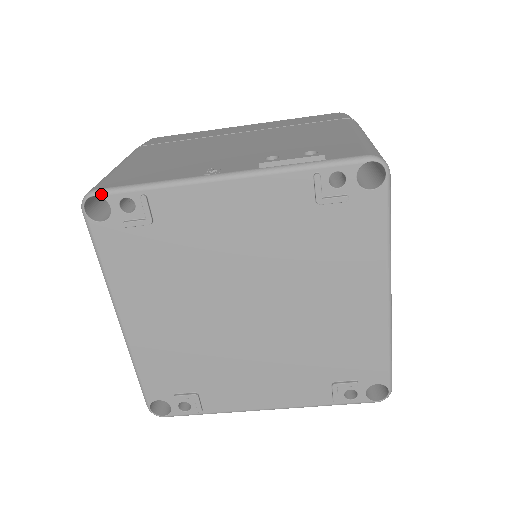
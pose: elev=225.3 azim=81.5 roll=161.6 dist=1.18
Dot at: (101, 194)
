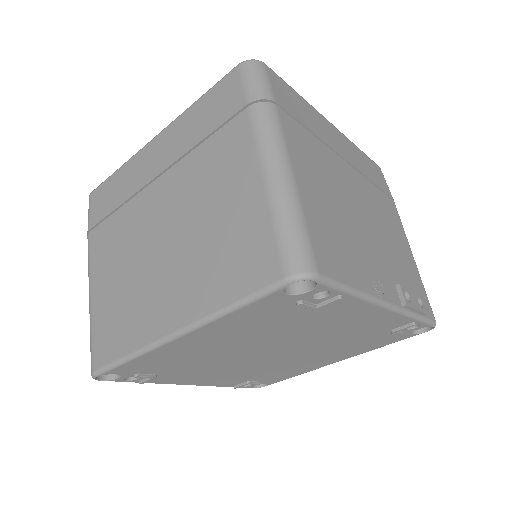
Dot at: (321, 283)
